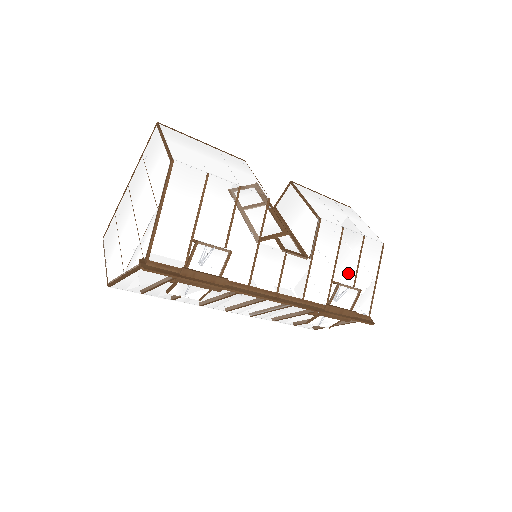
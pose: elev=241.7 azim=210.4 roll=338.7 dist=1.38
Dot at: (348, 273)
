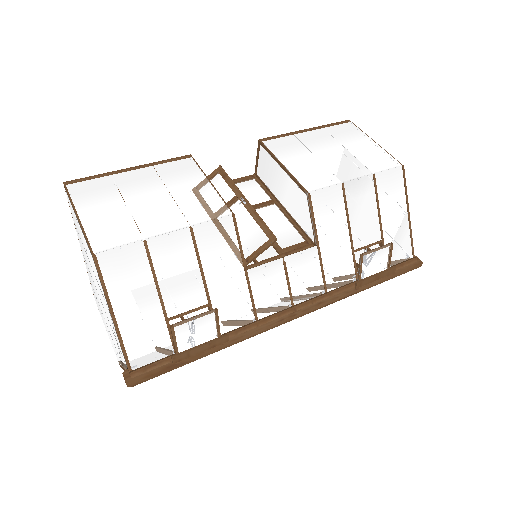
Dot at: (369, 229)
